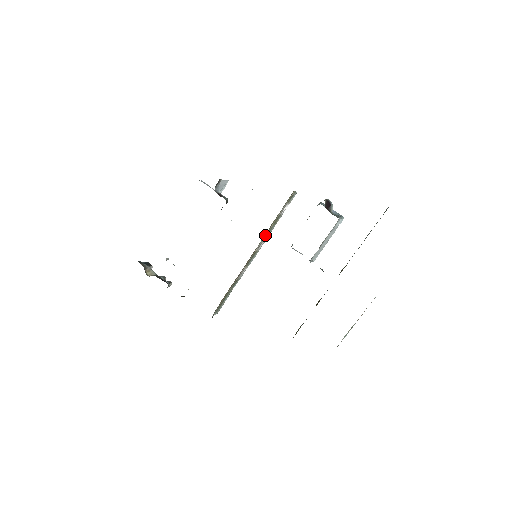
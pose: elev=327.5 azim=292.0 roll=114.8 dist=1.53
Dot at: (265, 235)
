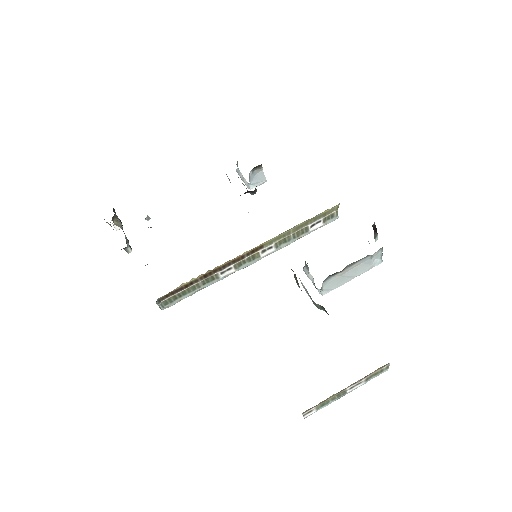
Dot at: (279, 240)
